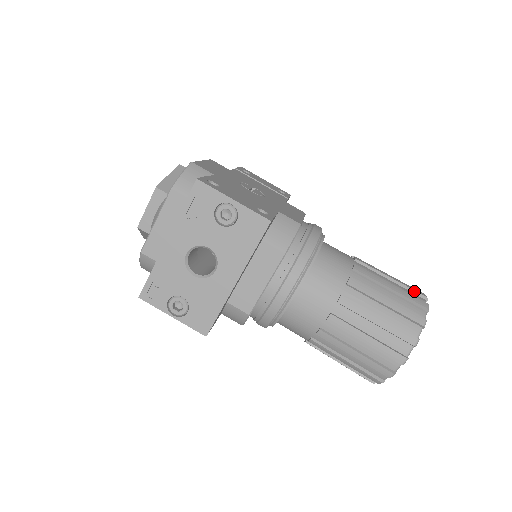
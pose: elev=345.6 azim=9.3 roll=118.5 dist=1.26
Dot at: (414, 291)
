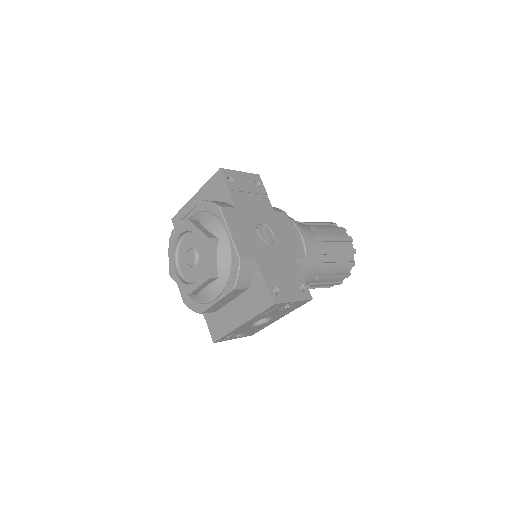
Dot at: (348, 241)
